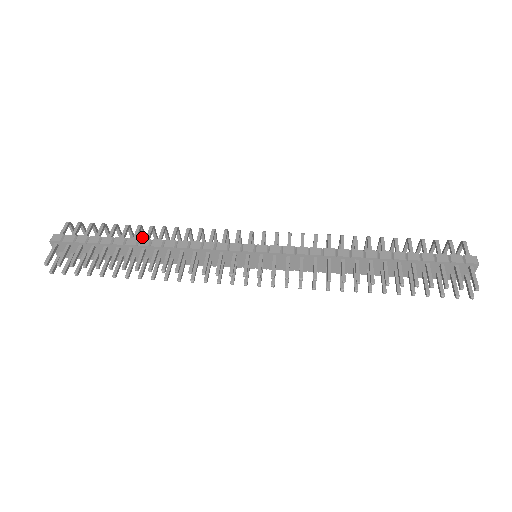
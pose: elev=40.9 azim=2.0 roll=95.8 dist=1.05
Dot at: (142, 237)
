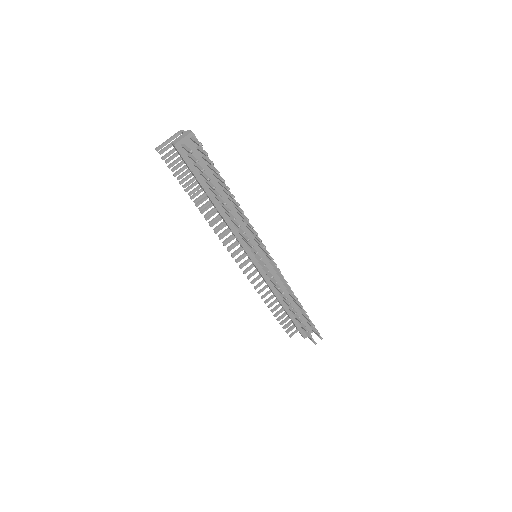
Dot at: occluded
